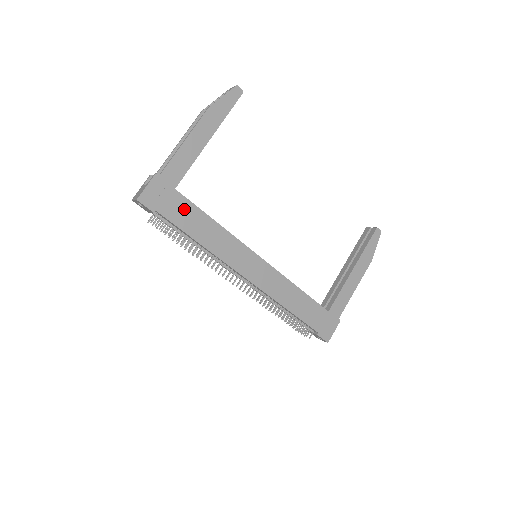
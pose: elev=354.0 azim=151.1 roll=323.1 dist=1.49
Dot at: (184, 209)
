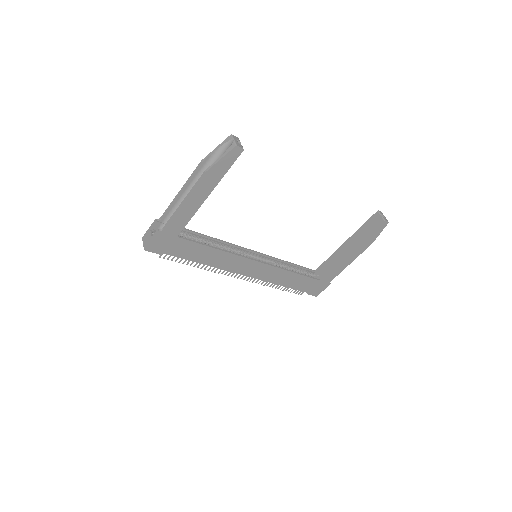
Dot at: (187, 247)
